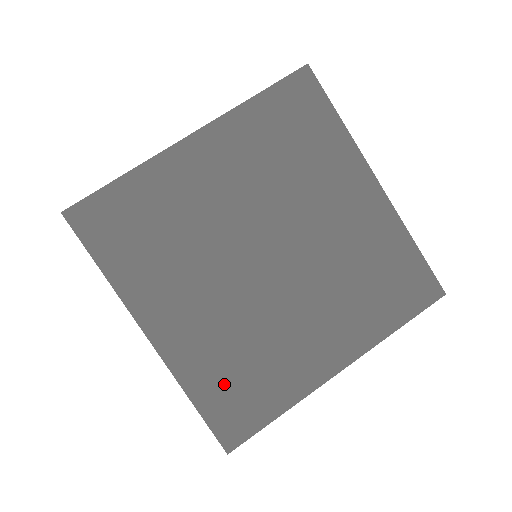
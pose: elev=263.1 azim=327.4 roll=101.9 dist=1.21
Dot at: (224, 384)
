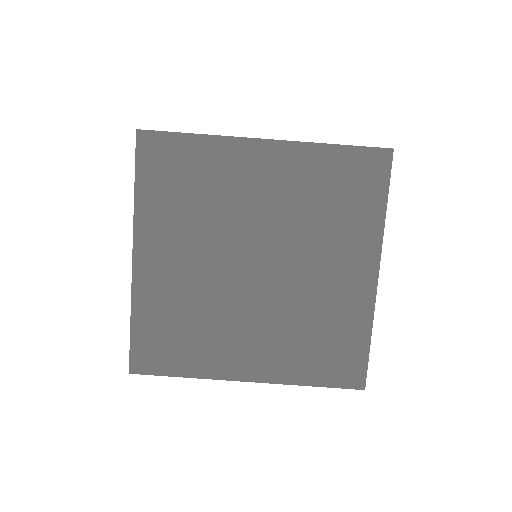
Dot at: (317, 359)
